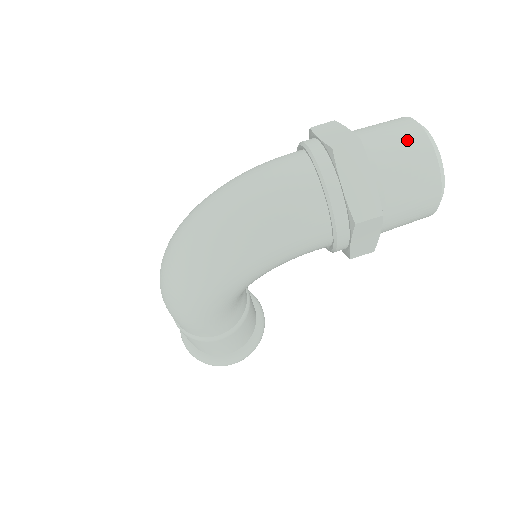
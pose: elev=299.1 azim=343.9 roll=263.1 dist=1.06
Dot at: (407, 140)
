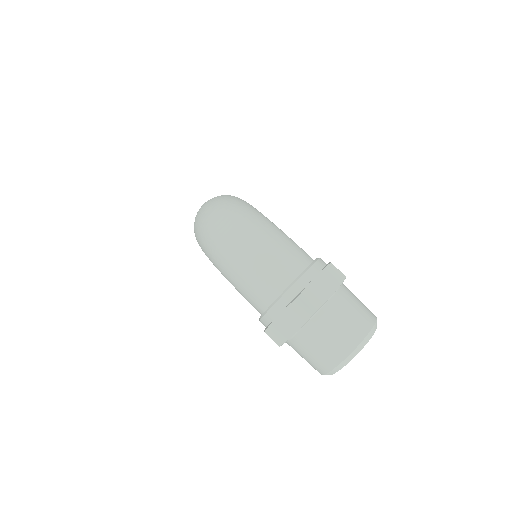
Dot at: (339, 341)
